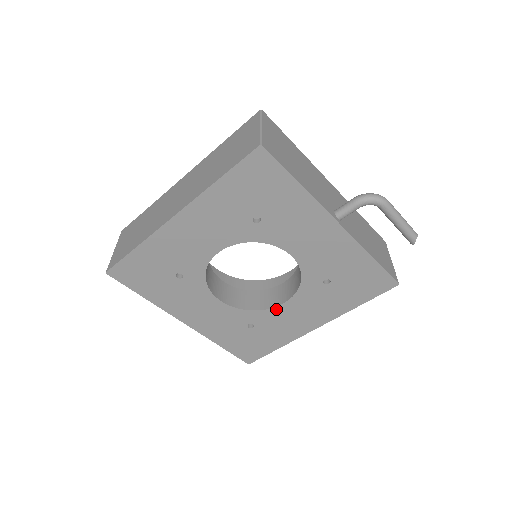
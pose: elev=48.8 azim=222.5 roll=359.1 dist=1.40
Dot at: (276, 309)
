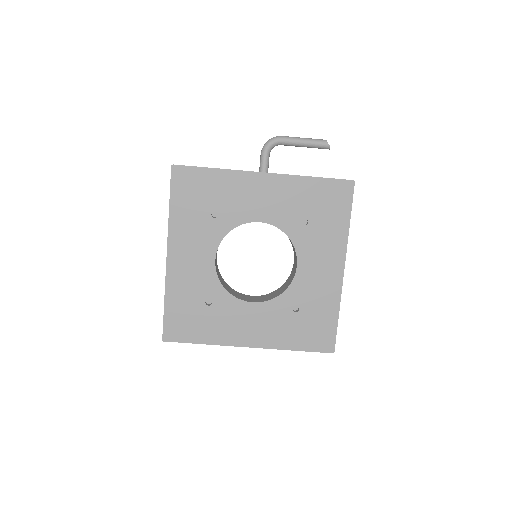
Dot at: (297, 277)
